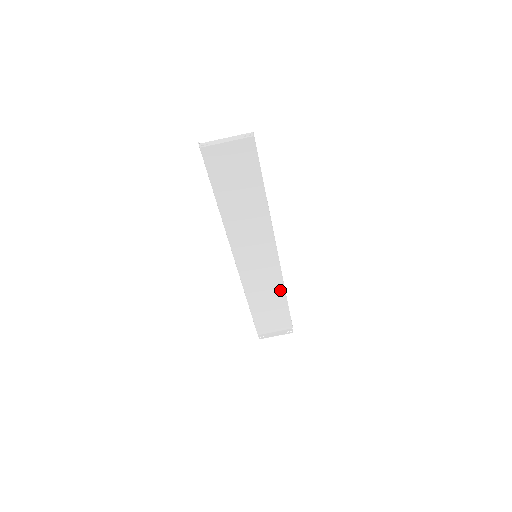
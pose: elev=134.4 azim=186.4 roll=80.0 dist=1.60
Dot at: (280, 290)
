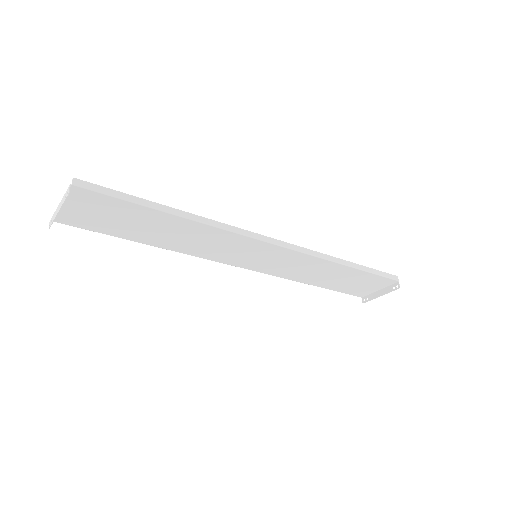
Dot at: (331, 265)
